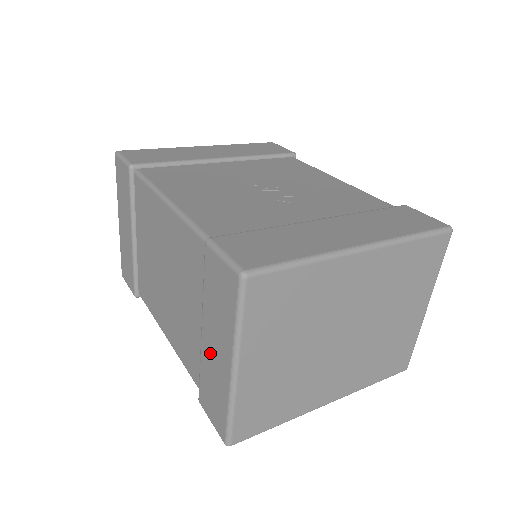
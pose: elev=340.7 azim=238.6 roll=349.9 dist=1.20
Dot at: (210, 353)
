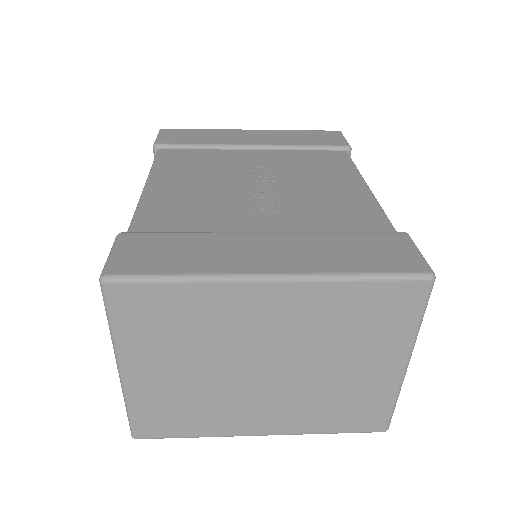
Dot at: occluded
